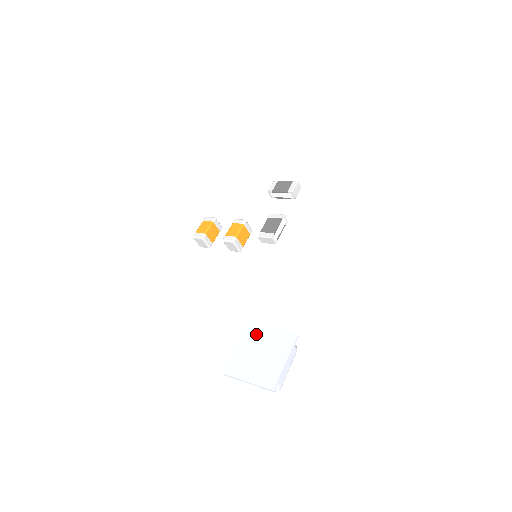
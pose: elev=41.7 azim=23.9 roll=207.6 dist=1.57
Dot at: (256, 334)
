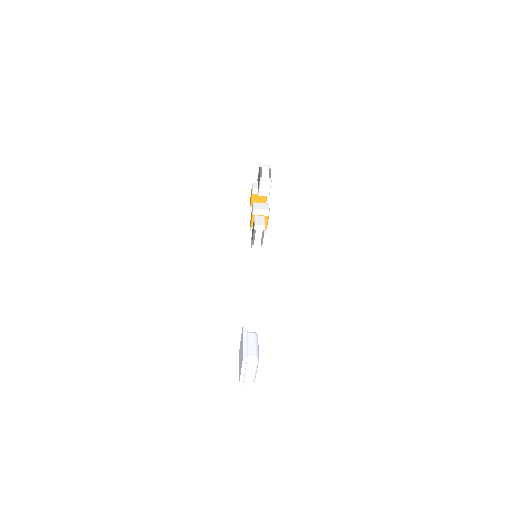
Dot at: occluded
